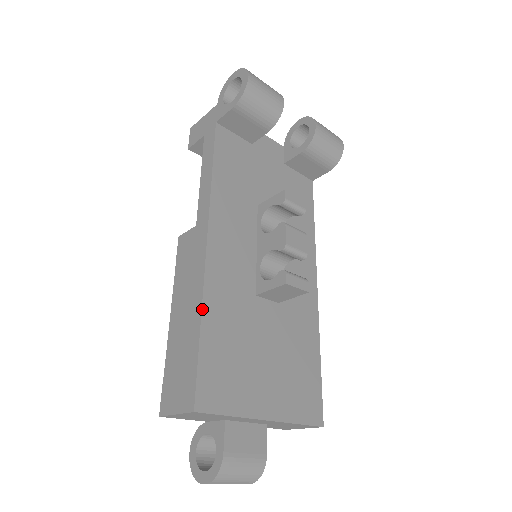
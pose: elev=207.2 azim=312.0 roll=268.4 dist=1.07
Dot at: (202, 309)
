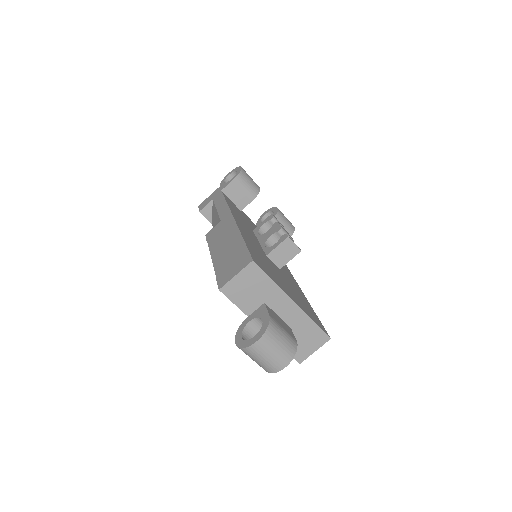
Dot at: (241, 234)
